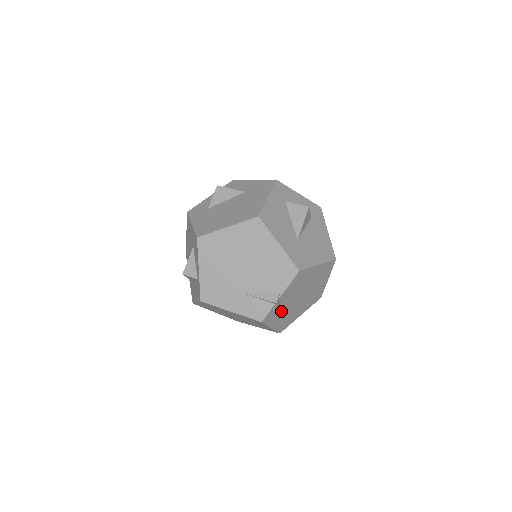
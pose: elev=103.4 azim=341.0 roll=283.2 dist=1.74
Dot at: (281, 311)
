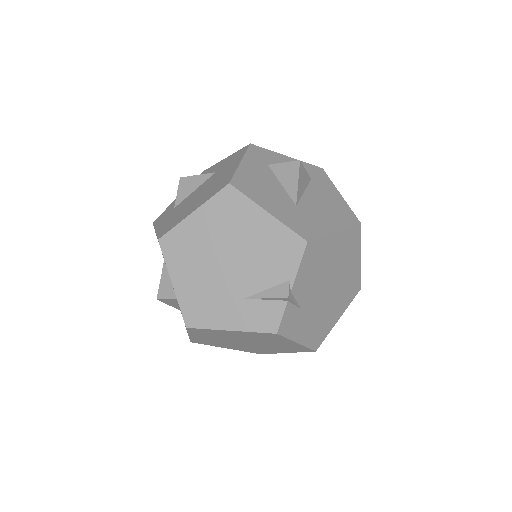
Dot at: (303, 313)
